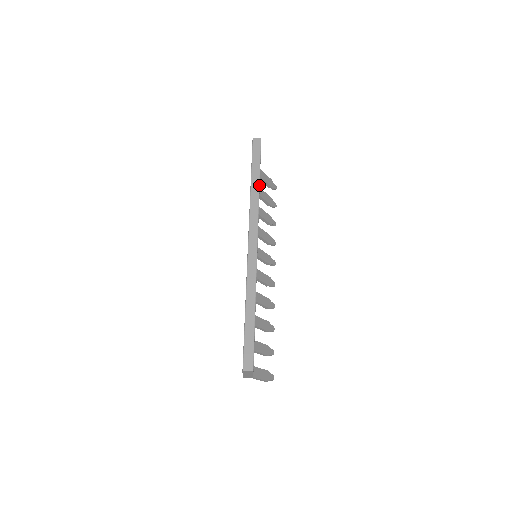
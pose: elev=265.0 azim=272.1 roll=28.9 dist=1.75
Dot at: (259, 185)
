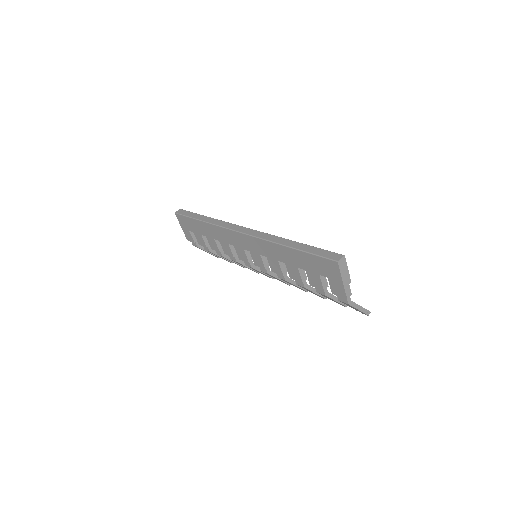
Dot at: (209, 217)
